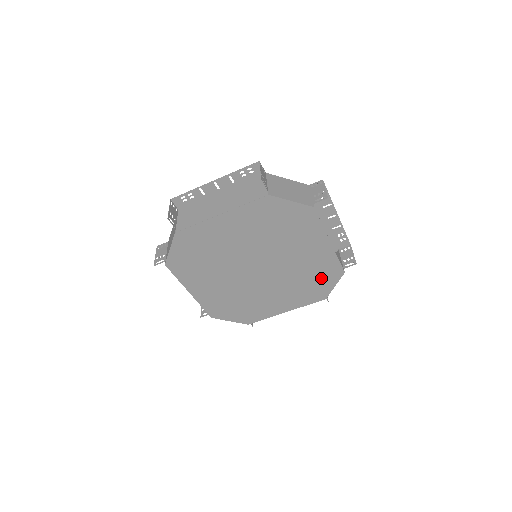
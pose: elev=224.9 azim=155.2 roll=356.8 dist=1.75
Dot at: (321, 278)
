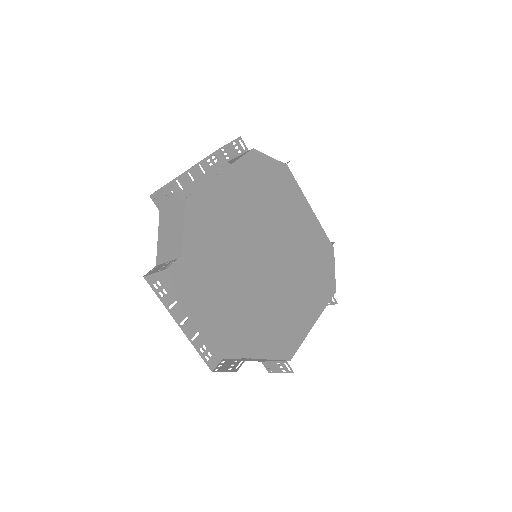
Dot at: (322, 259)
